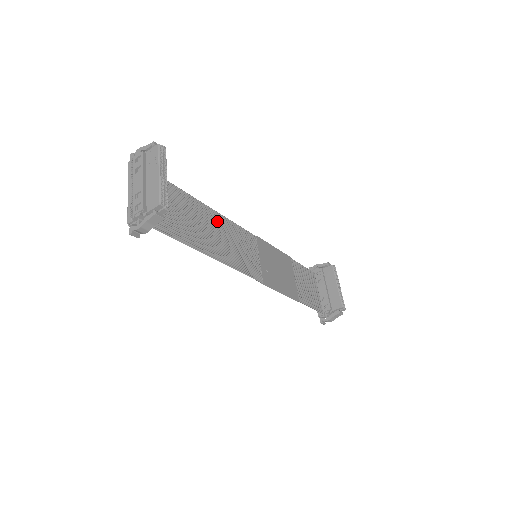
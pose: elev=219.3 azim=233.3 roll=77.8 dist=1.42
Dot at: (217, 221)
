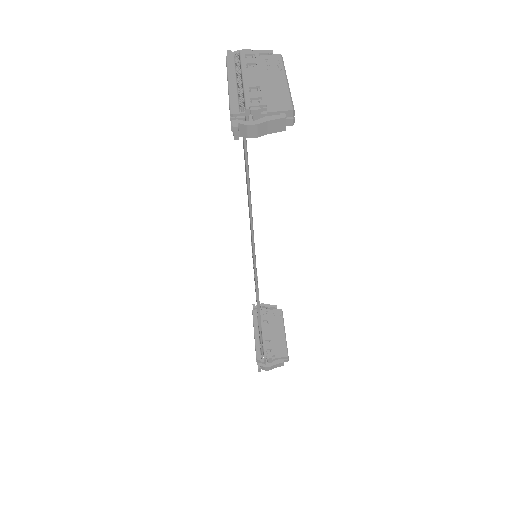
Dot at: occluded
